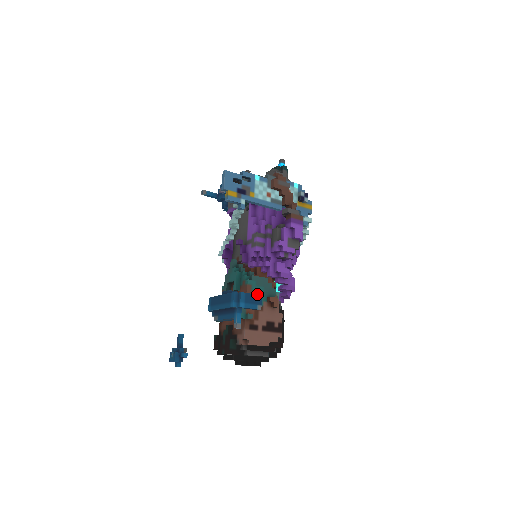
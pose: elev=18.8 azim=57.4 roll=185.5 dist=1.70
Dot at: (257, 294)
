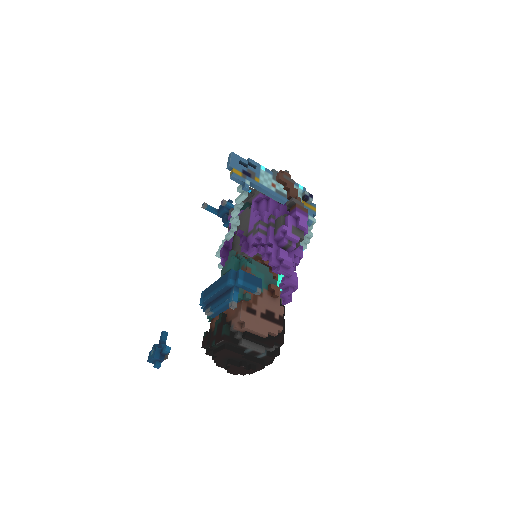
Dot at: occluded
